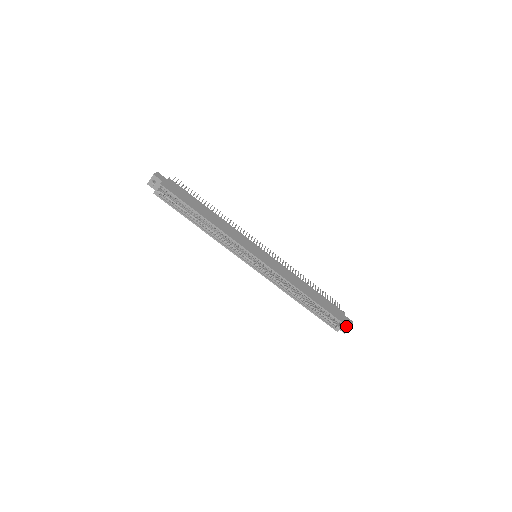
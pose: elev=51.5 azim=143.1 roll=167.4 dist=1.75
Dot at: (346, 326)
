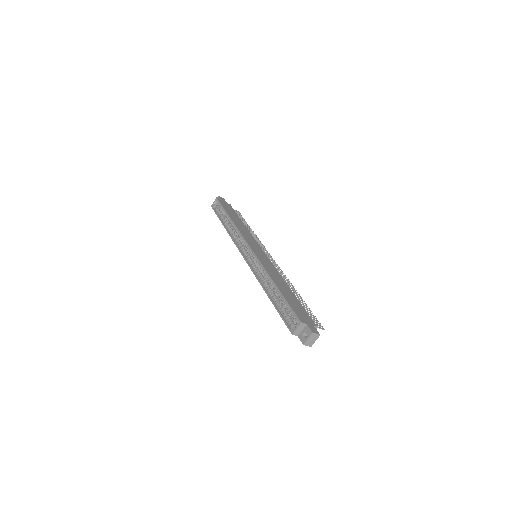
Dot at: (306, 333)
